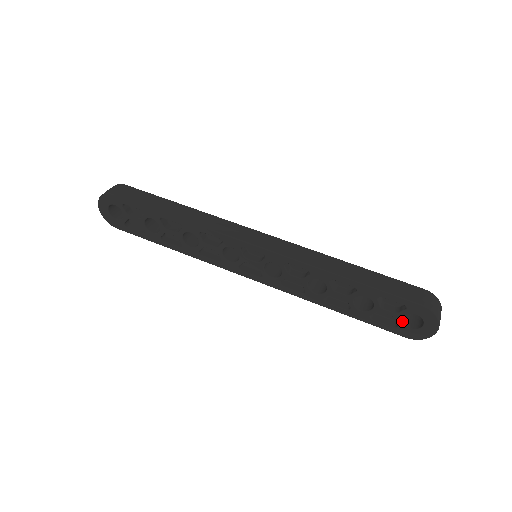
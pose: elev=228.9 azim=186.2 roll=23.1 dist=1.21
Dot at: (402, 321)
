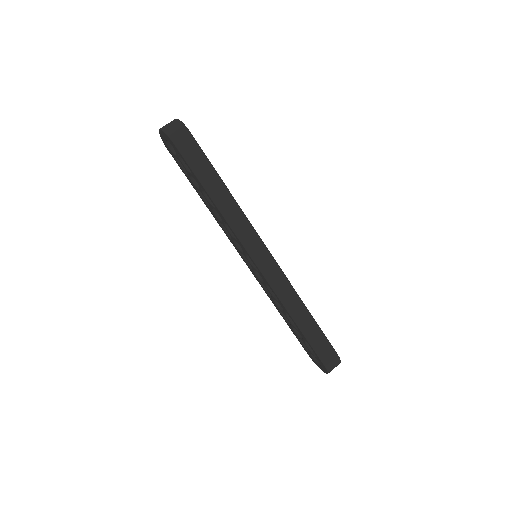
Dot at: (312, 354)
